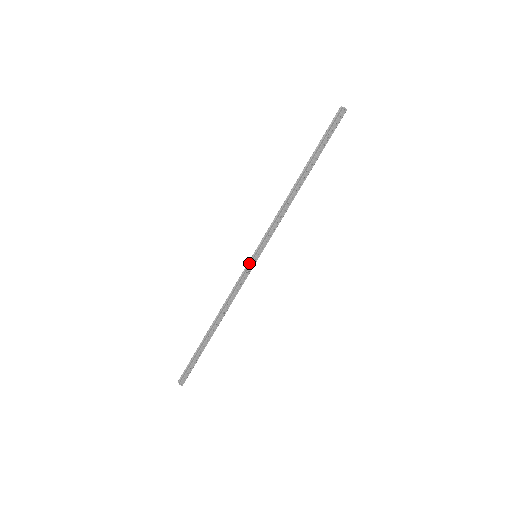
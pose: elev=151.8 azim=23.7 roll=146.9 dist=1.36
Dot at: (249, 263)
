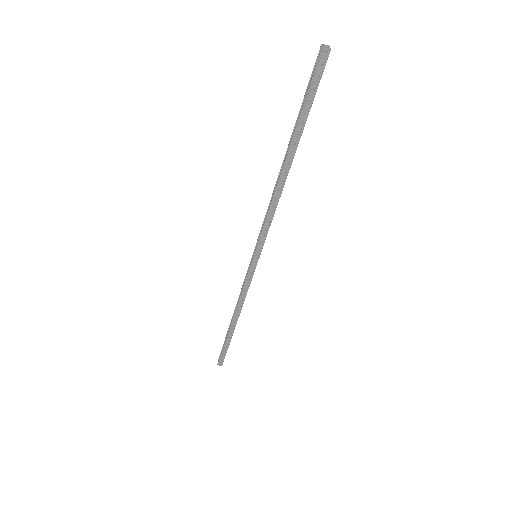
Dot at: (251, 263)
